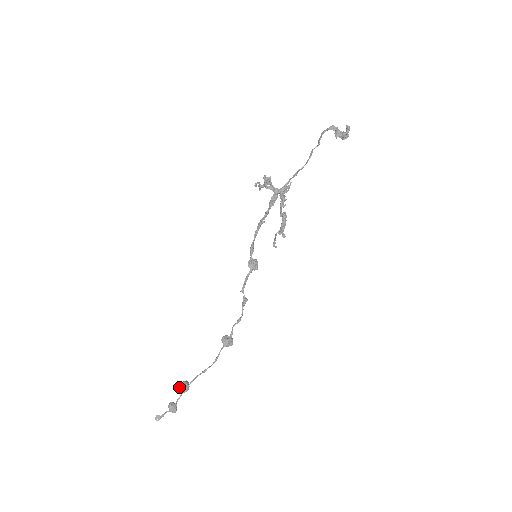
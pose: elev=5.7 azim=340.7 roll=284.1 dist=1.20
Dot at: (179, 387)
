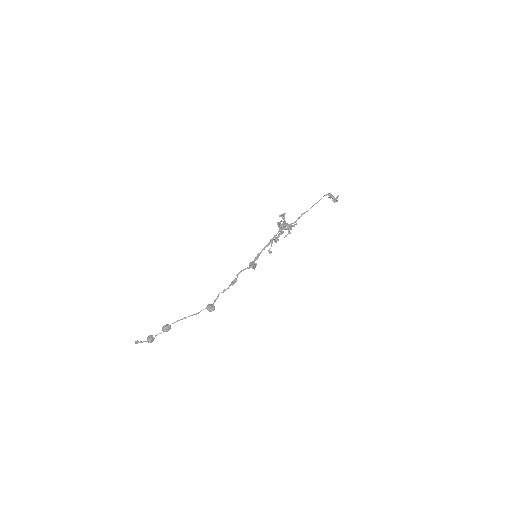
Dot at: (163, 326)
